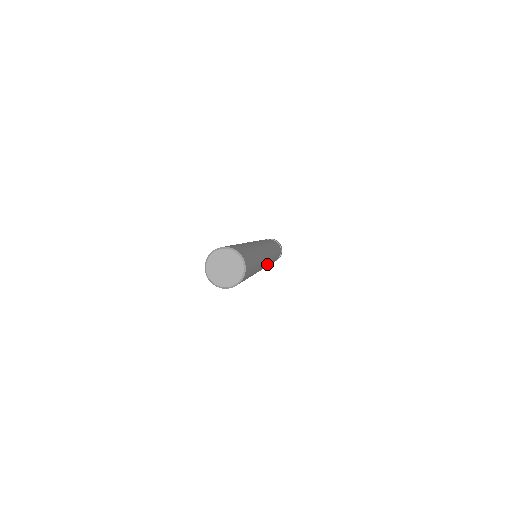
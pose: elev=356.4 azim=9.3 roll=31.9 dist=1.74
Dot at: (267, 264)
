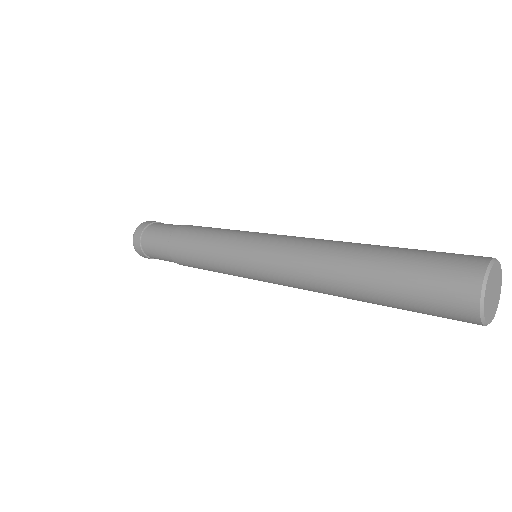
Dot at: occluded
